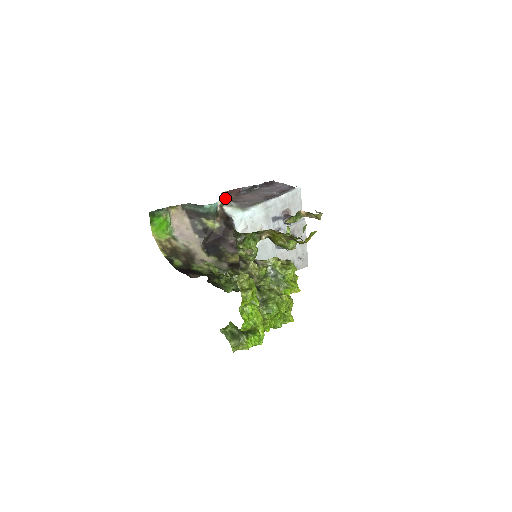
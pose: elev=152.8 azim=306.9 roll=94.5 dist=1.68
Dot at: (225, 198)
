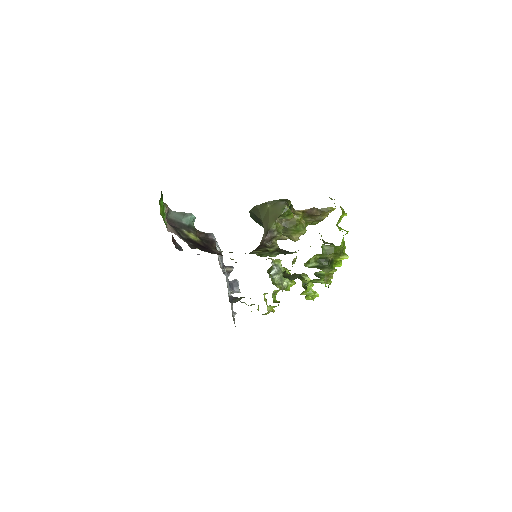
Dot at: occluded
